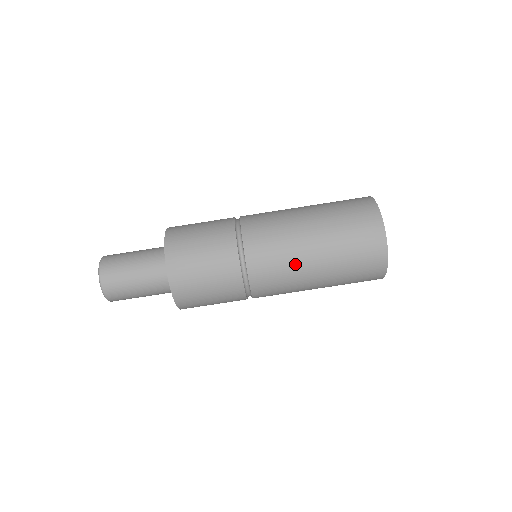
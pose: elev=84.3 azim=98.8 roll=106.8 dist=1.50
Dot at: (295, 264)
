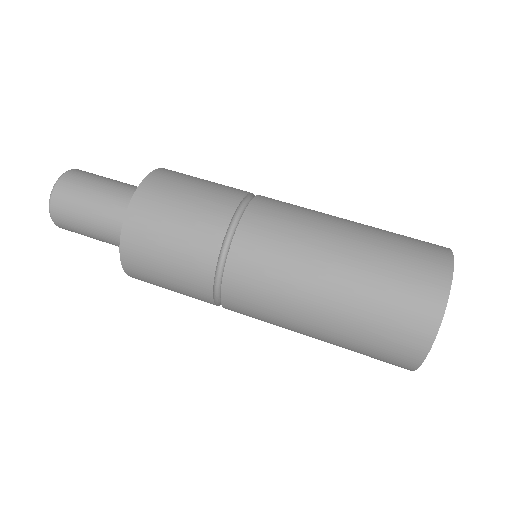
Dot at: (315, 223)
